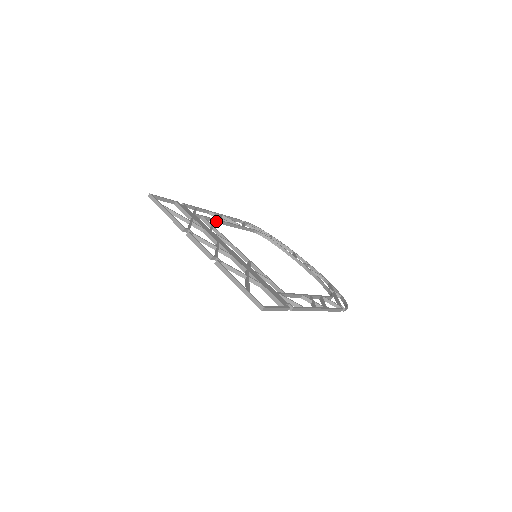
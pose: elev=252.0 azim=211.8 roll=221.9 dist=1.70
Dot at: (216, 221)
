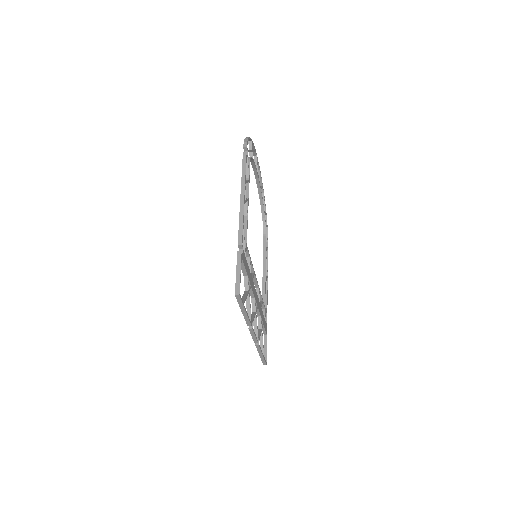
Dot at: (246, 222)
